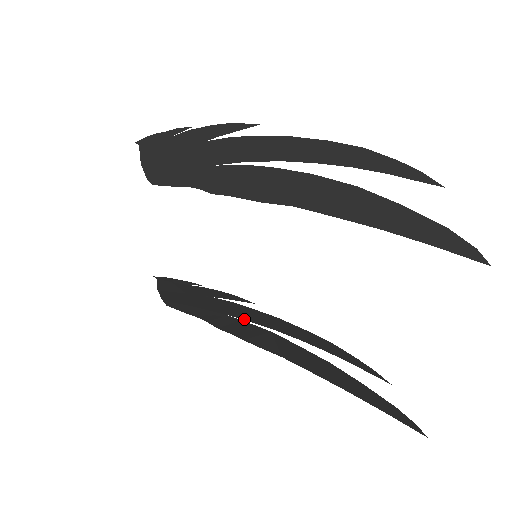
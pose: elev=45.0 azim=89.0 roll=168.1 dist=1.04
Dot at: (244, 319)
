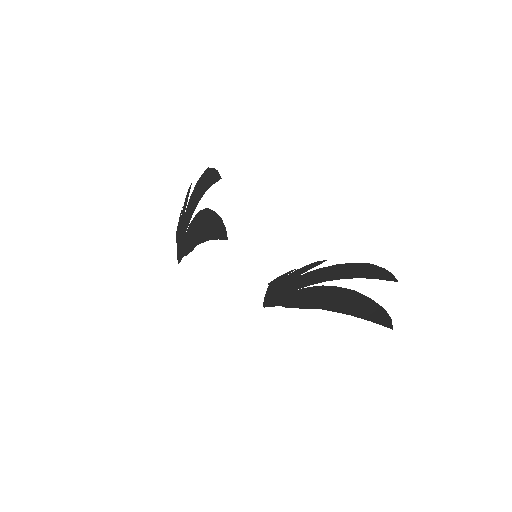
Dot at: (309, 285)
